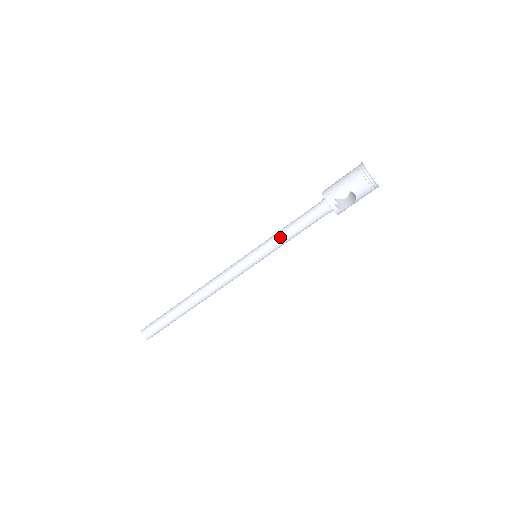
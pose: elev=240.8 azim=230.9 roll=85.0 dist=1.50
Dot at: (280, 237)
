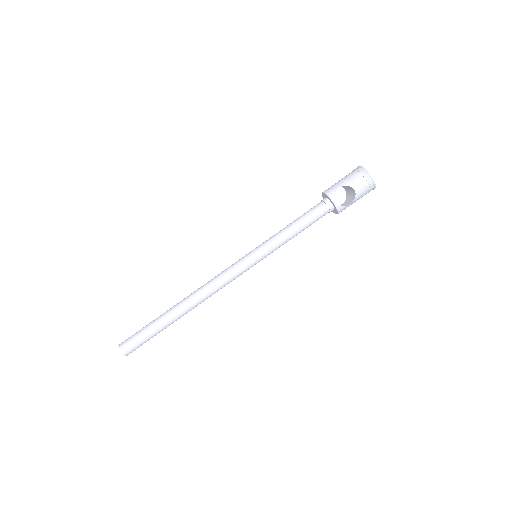
Dot at: (282, 234)
